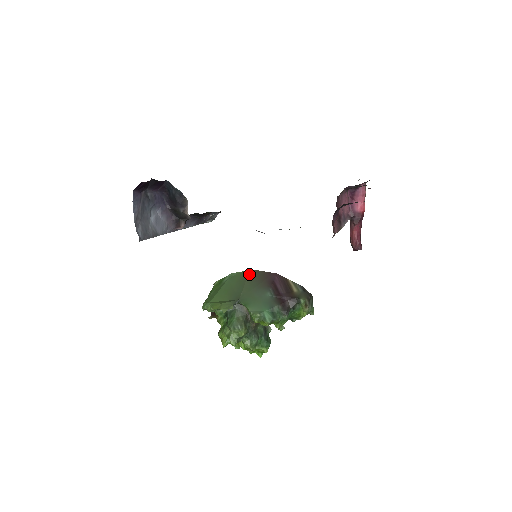
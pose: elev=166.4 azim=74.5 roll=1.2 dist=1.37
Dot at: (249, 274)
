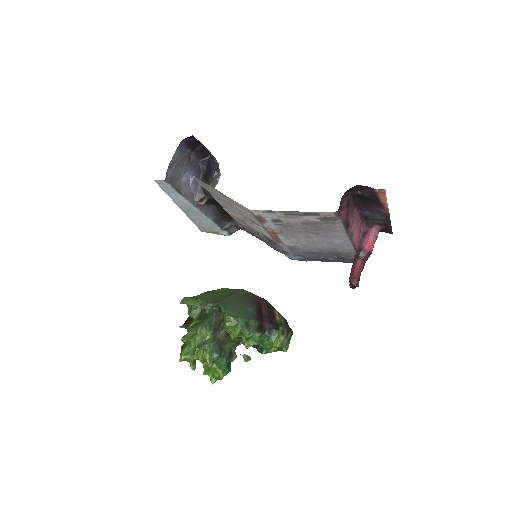
Dot at: (240, 291)
